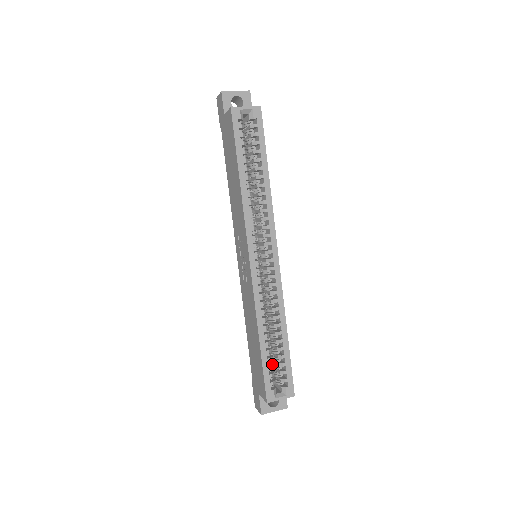
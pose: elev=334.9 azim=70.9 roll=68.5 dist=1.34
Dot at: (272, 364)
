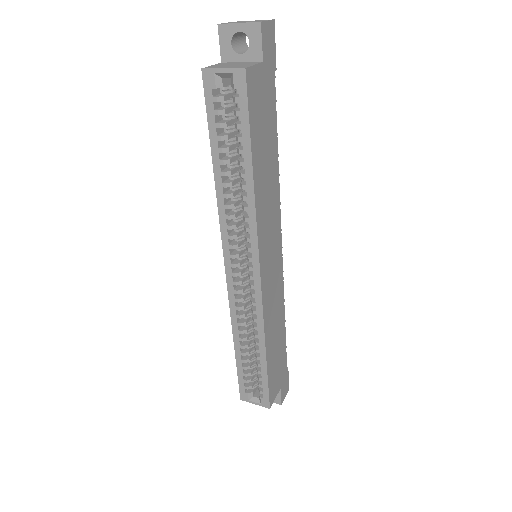
Dot at: (250, 371)
